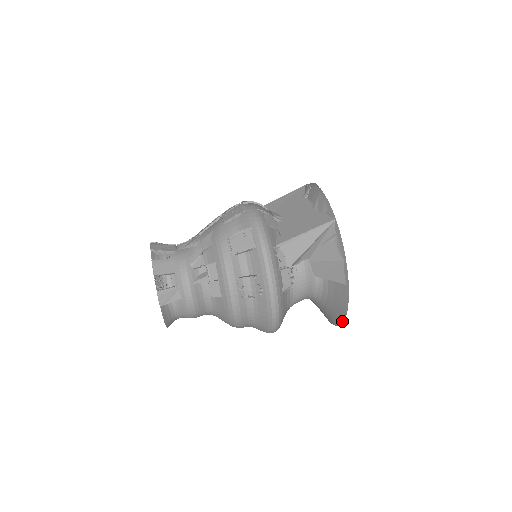
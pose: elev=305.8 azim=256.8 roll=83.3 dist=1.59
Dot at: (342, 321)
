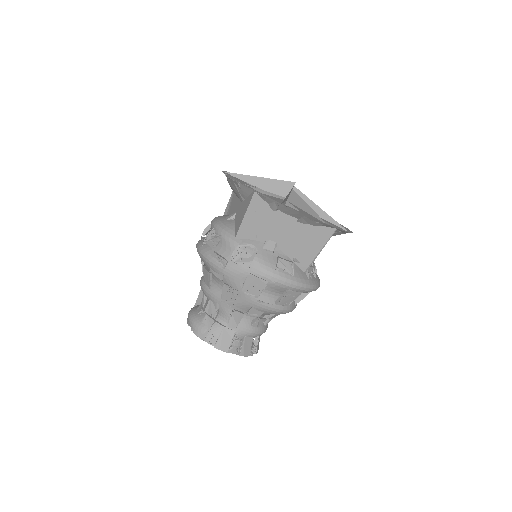
Dot at: occluded
